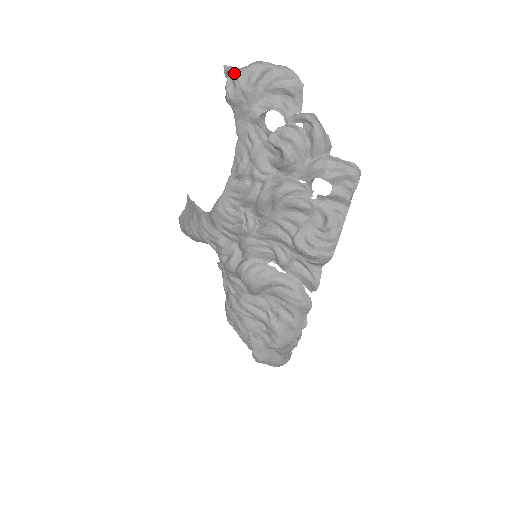
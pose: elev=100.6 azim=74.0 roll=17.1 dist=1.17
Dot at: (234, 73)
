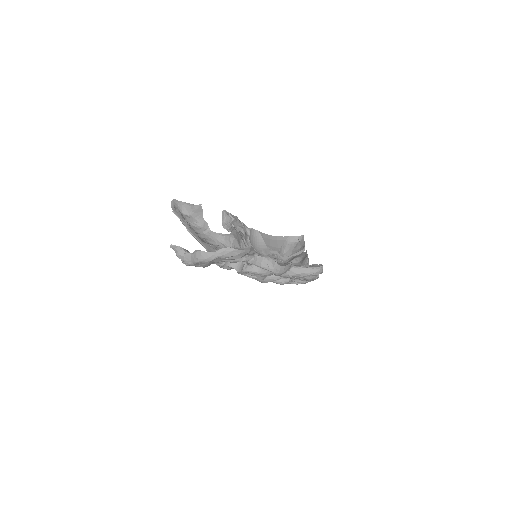
Dot at: (186, 263)
